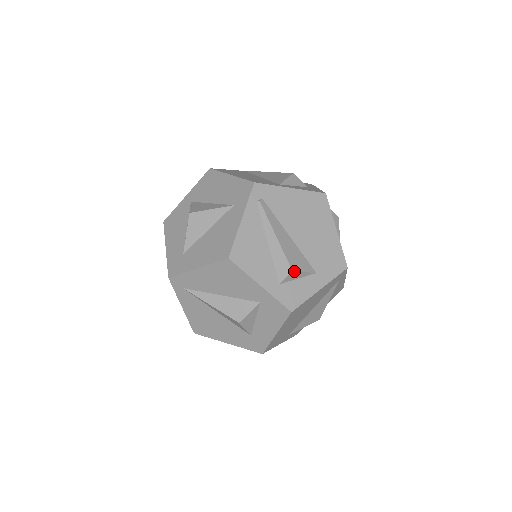
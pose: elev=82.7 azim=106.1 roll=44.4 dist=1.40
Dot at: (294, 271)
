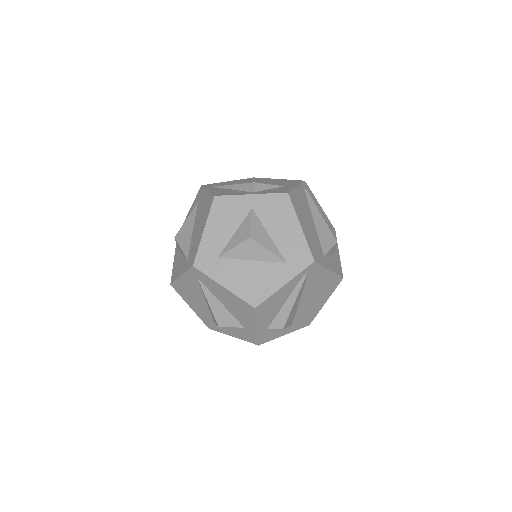
Dot at: occluded
